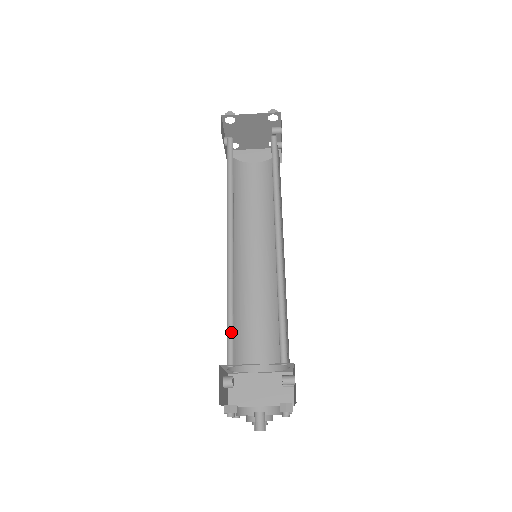
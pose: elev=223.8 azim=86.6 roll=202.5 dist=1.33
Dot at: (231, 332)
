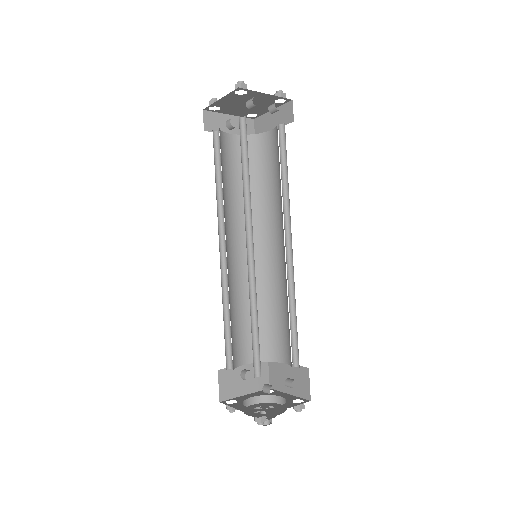
Dot at: occluded
